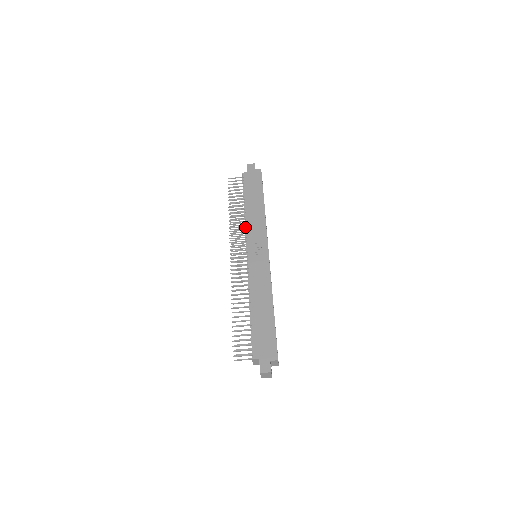
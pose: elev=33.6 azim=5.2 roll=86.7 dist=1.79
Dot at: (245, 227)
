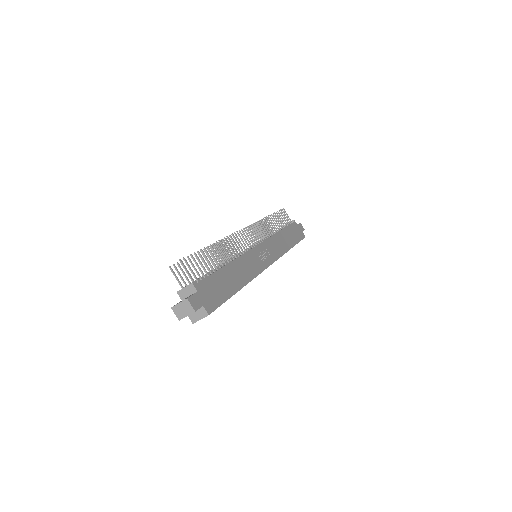
Dot at: occluded
